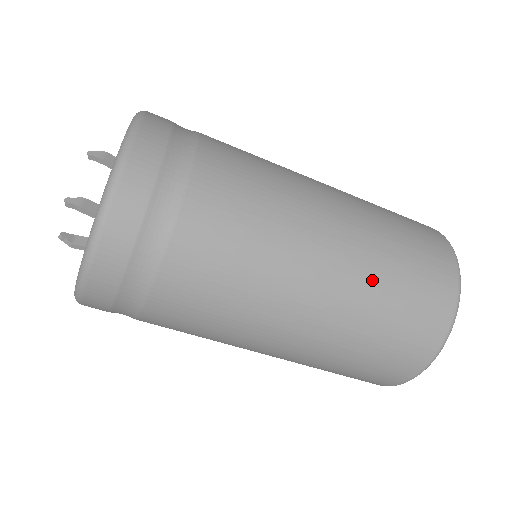
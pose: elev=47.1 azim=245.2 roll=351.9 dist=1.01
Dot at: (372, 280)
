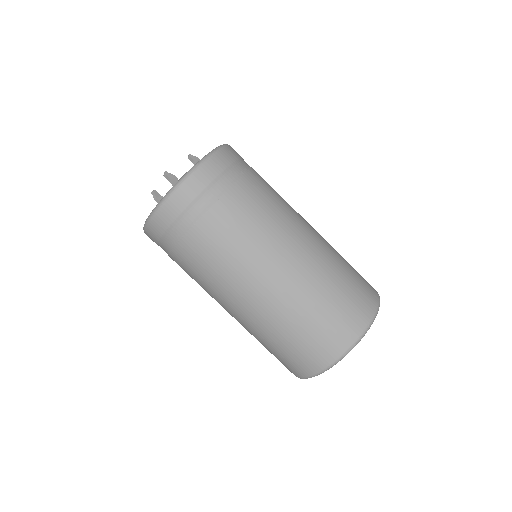
Dot at: (310, 292)
